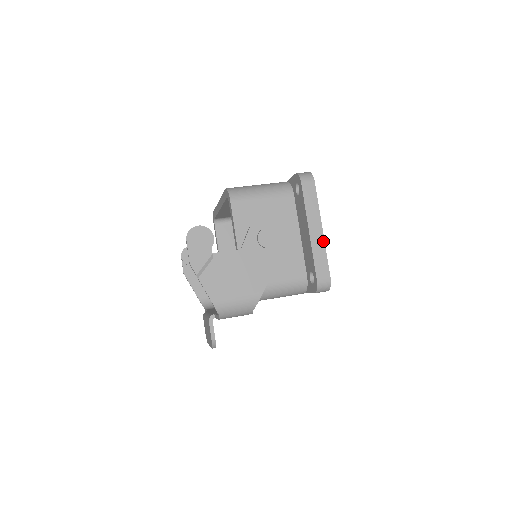
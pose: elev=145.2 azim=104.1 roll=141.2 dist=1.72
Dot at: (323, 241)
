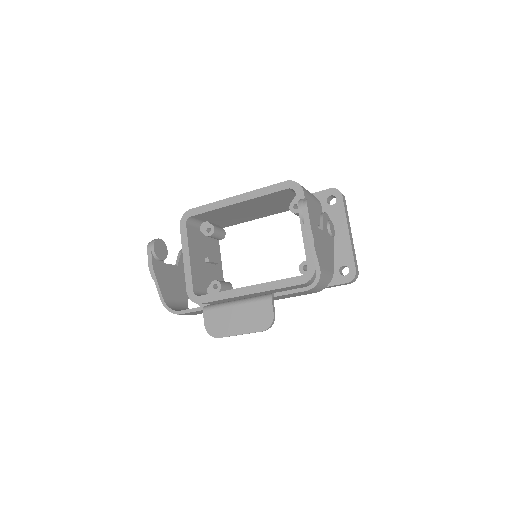
Dot at: occluded
